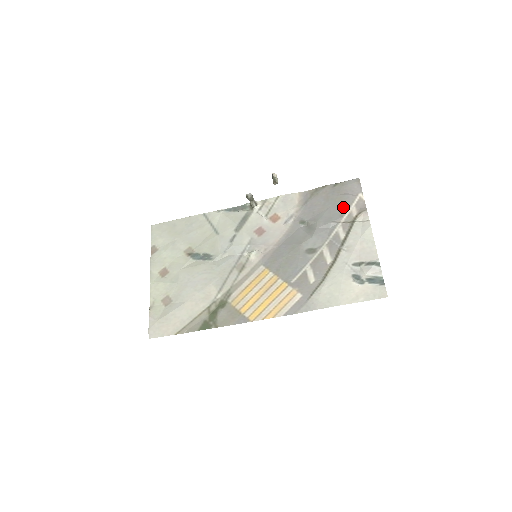
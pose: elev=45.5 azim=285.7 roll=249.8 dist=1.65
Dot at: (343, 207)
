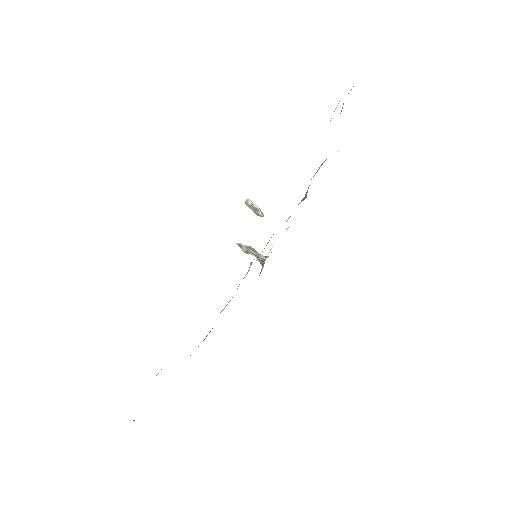
Dot at: occluded
